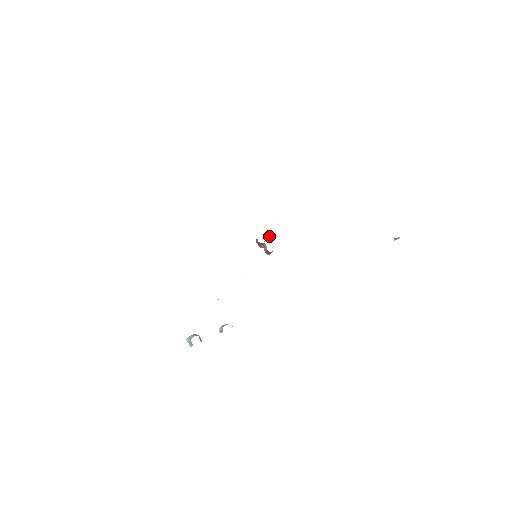
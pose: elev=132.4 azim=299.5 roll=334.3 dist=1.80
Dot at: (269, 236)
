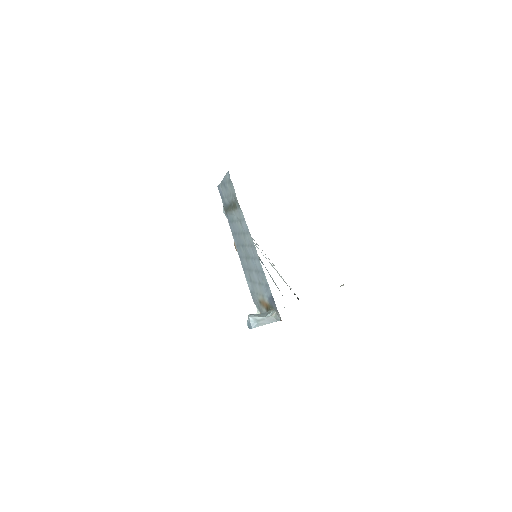
Dot at: occluded
